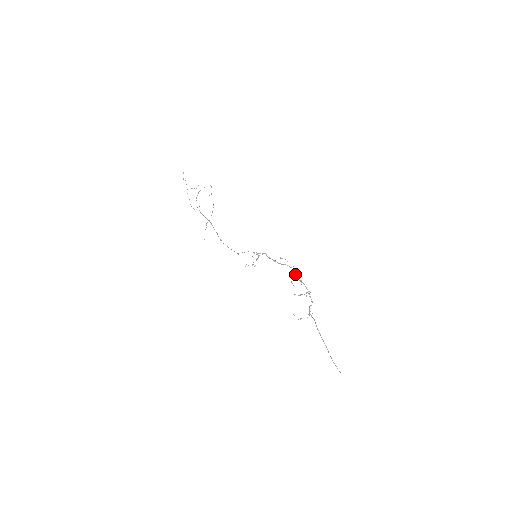
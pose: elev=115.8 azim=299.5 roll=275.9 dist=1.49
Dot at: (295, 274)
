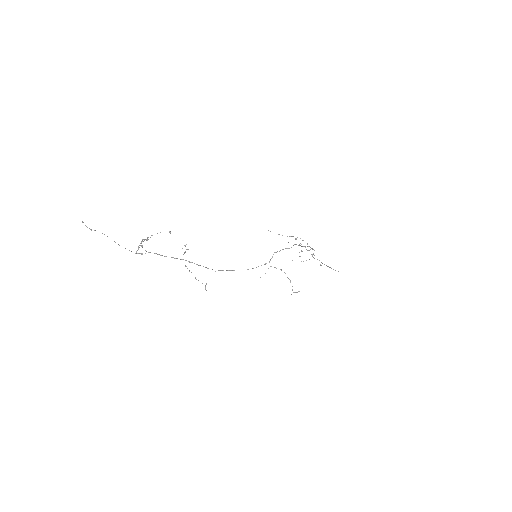
Dot at: occluded
